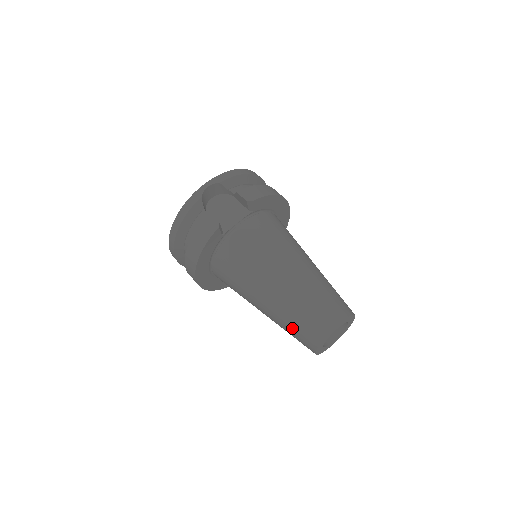
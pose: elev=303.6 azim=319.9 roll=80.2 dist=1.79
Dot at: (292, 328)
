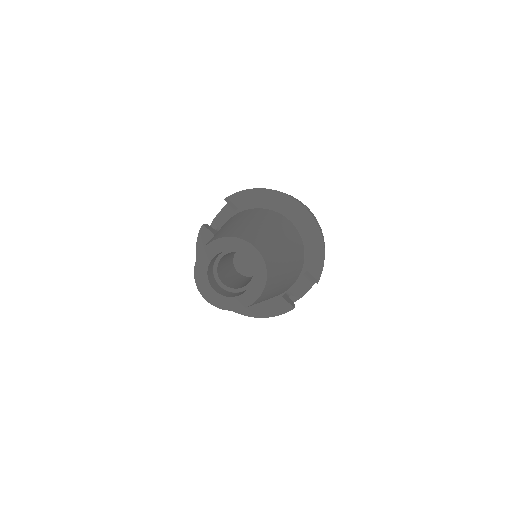
Dot at: occluded
